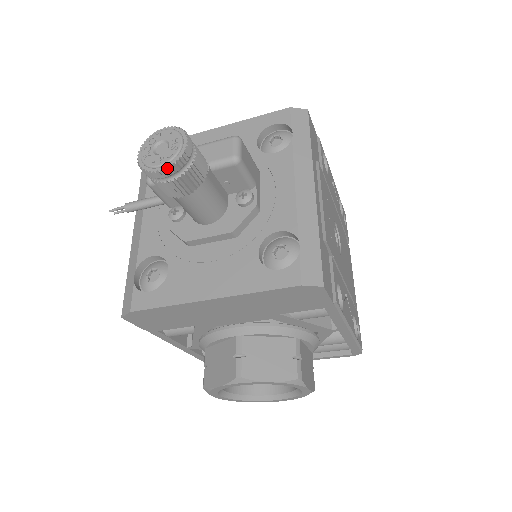
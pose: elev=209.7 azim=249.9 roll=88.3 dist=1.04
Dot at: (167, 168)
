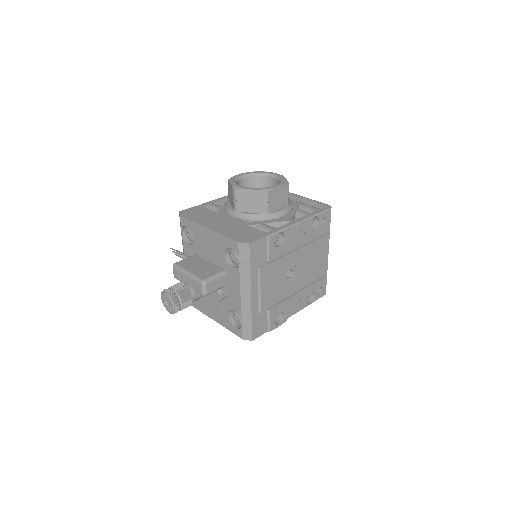
Dot at: occluded
